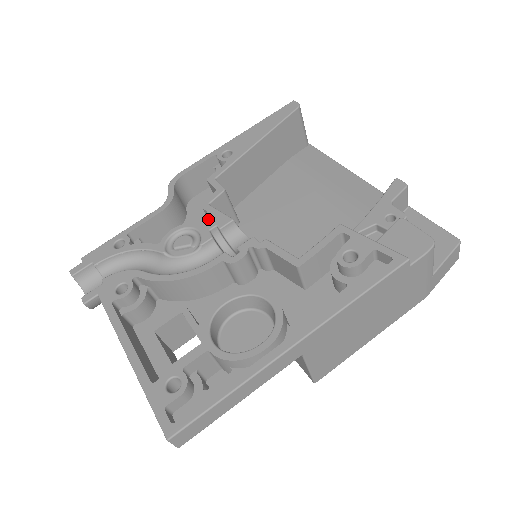
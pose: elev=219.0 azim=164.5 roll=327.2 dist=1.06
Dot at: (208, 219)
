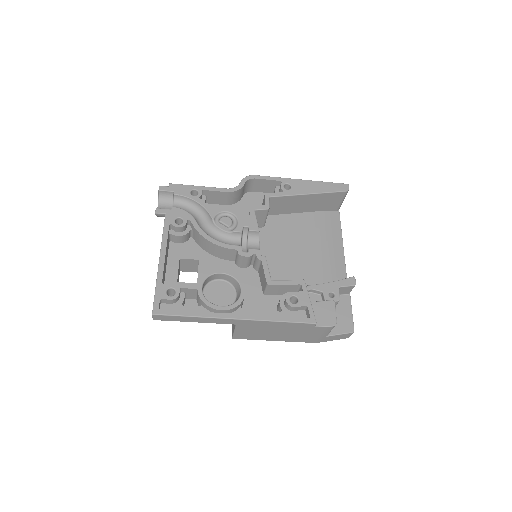
Dot at: (248, 219)
